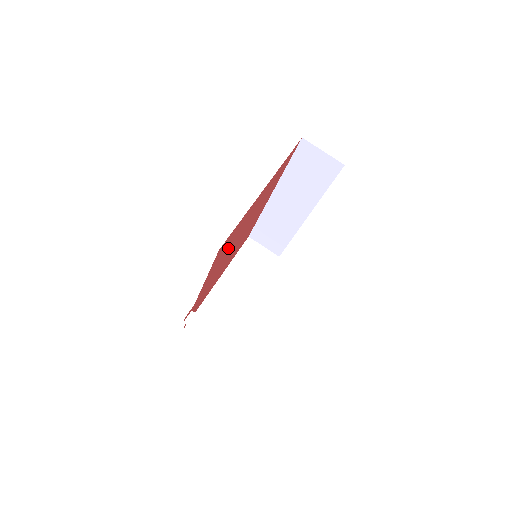
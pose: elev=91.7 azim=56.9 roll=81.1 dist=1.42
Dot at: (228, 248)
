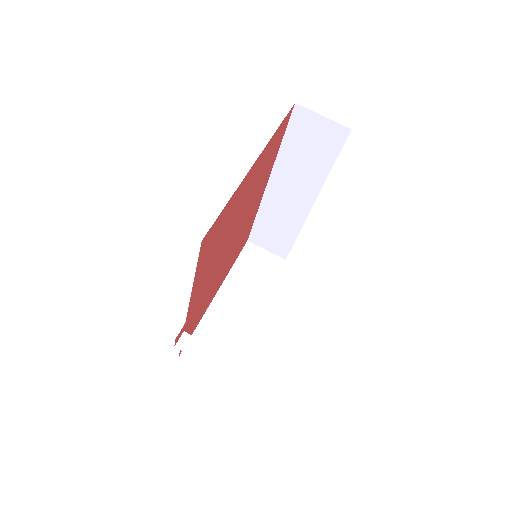
Dot at: (218, 246)
